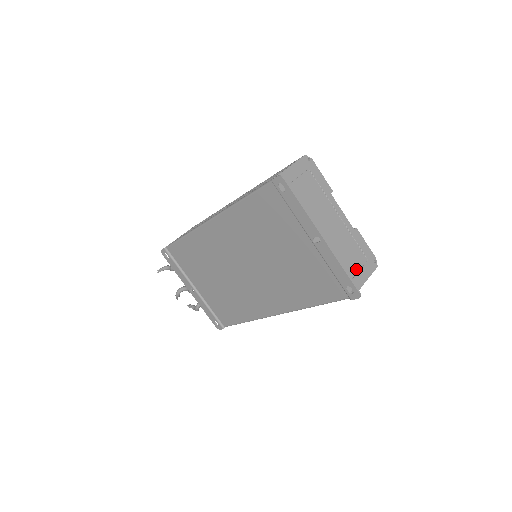
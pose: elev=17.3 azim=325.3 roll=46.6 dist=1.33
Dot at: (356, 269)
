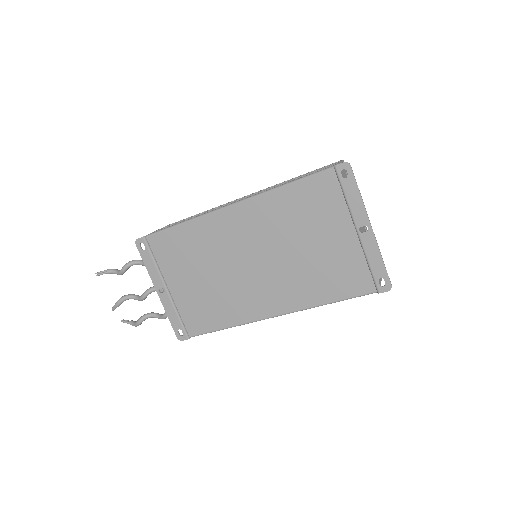
Dot at: occluded
